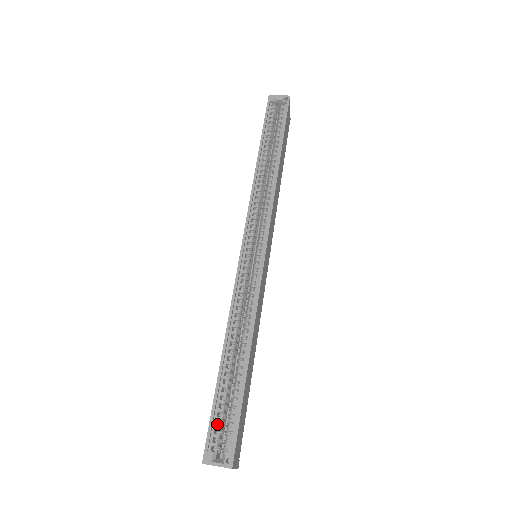
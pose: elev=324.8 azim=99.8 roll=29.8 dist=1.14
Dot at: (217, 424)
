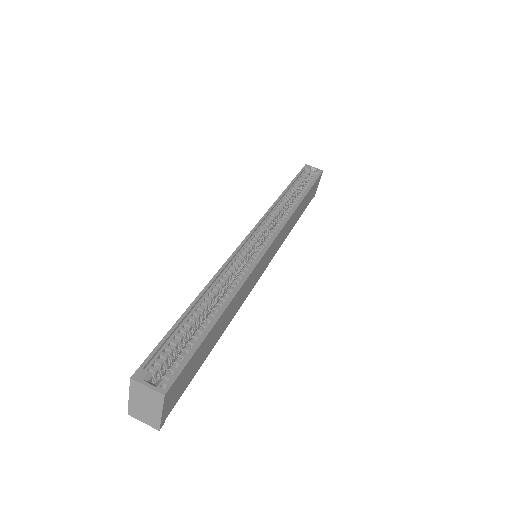
Dot at: occluded
